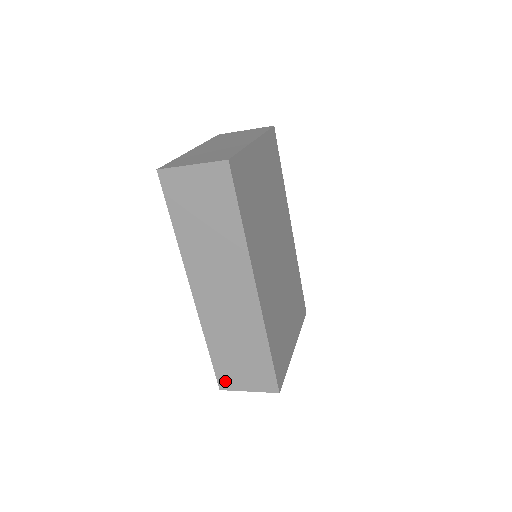
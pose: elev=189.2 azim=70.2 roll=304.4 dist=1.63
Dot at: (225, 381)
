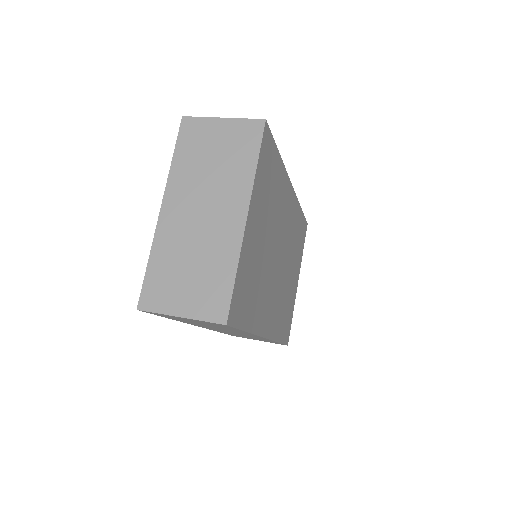
Dot at: occluded
